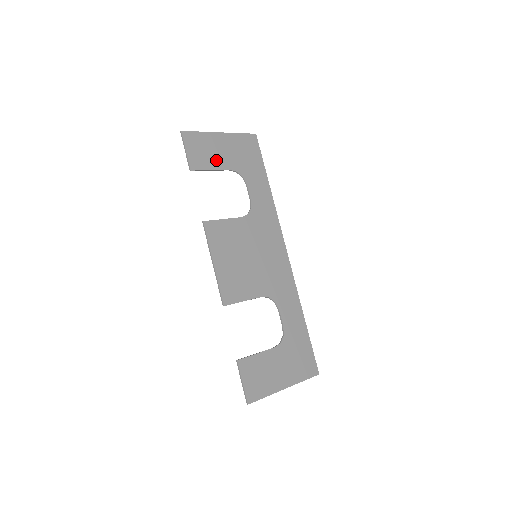
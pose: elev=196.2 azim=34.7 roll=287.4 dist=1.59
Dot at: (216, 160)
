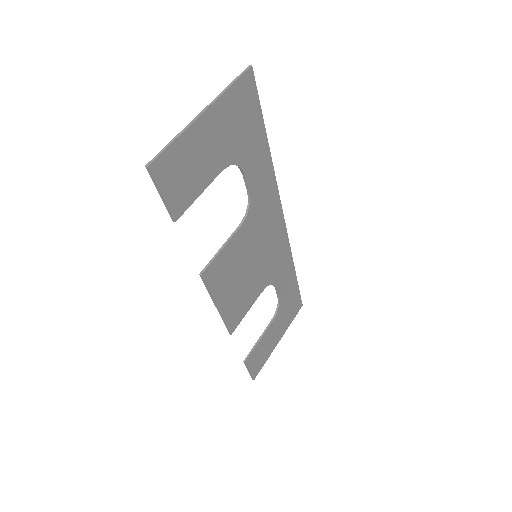
Dot at: (204, 172)
